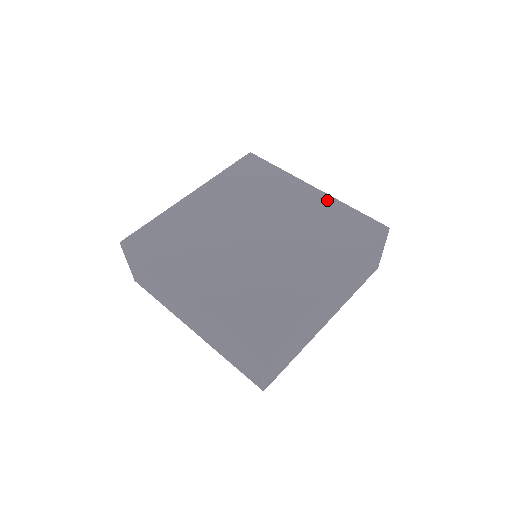
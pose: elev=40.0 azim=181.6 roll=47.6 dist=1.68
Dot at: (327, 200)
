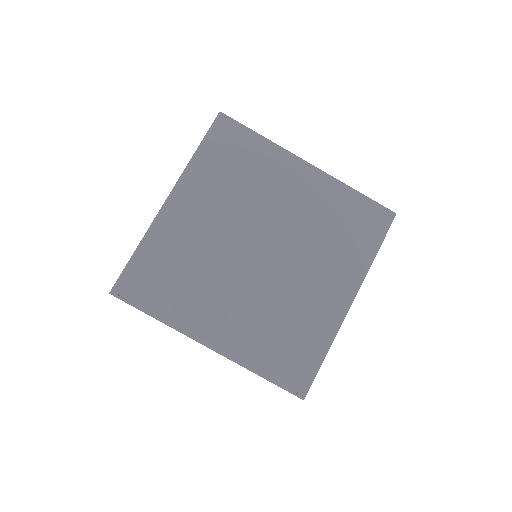
Dot at: (328, 183)
